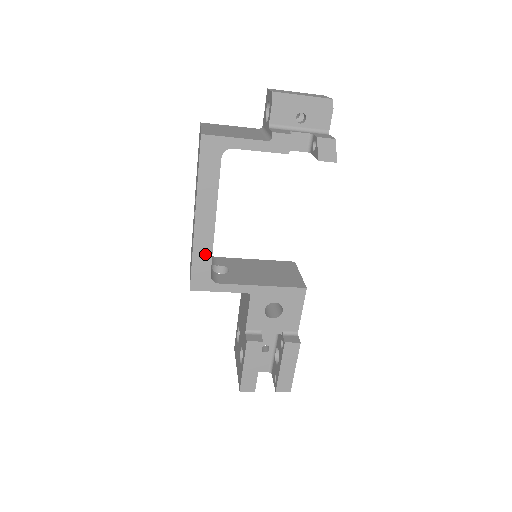
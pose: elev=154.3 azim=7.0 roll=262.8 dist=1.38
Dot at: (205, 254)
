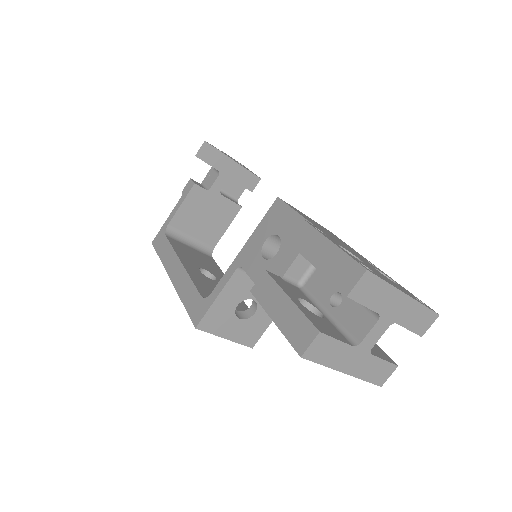
Dot at: (189, 289)
